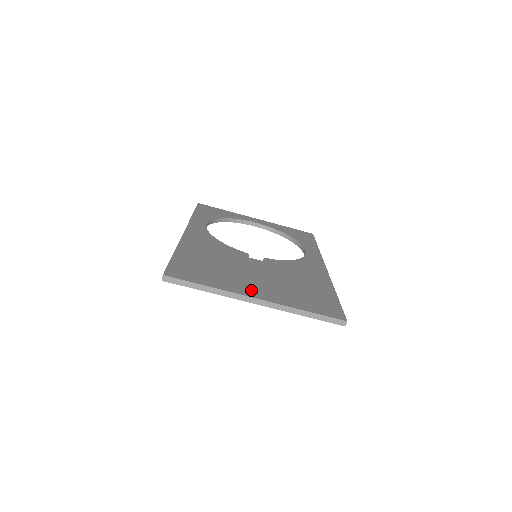
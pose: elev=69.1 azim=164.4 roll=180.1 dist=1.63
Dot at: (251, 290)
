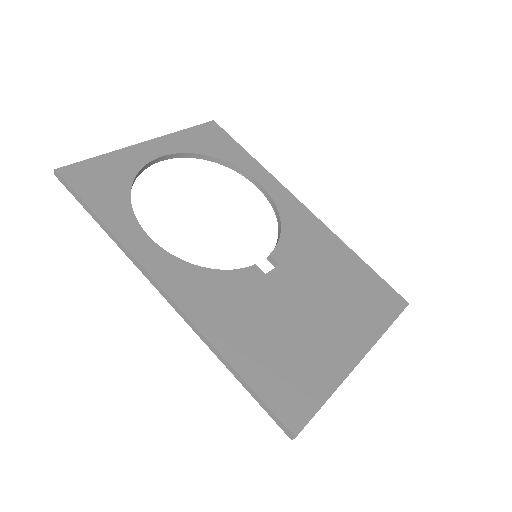
Dot at: (344, 350)
